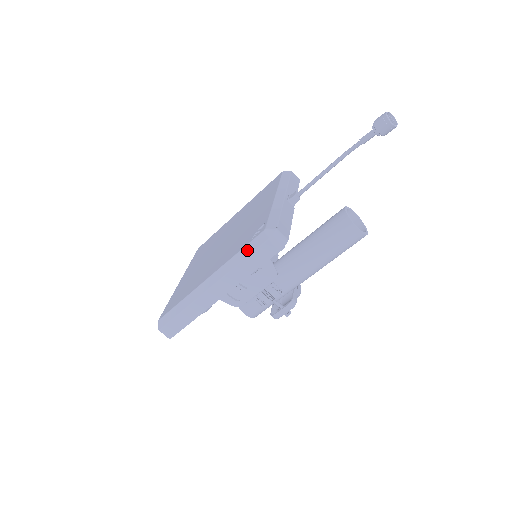
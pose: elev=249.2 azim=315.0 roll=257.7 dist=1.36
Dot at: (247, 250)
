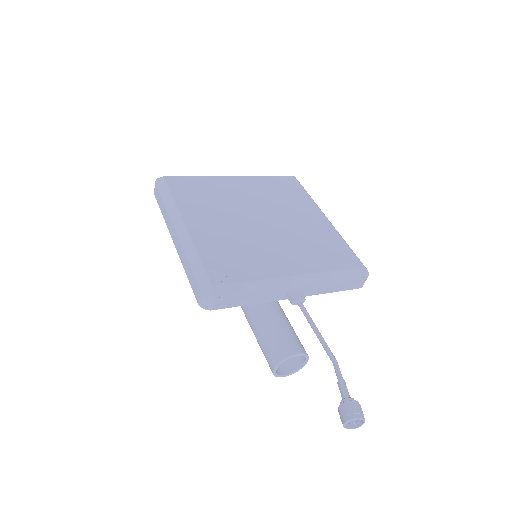
Dot at: (198, 267)
